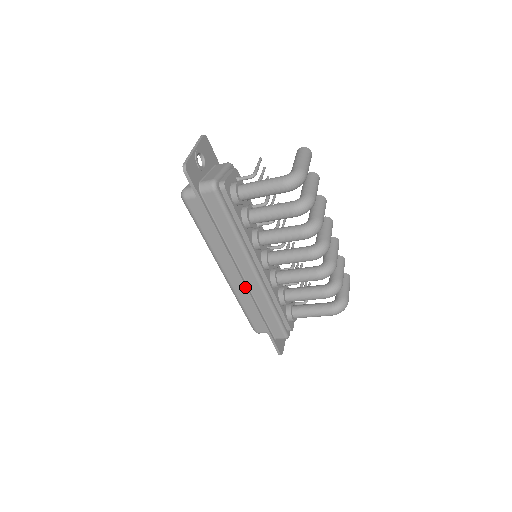
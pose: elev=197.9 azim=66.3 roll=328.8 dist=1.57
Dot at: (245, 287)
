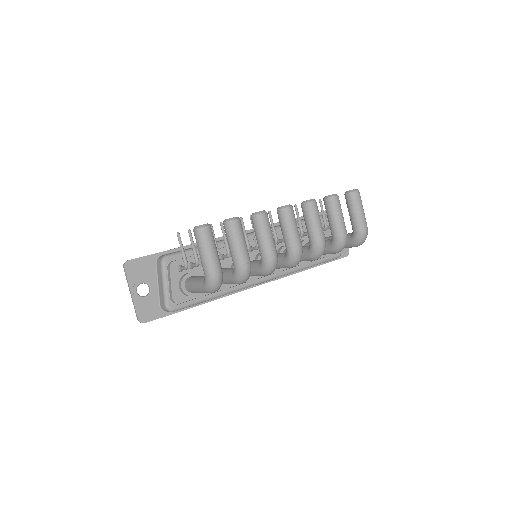
Dot at: occluded
